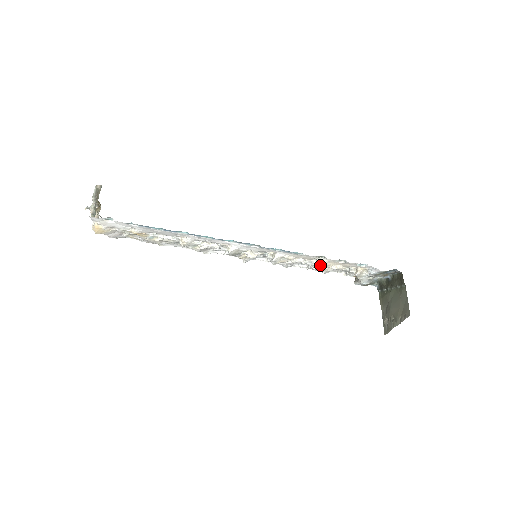
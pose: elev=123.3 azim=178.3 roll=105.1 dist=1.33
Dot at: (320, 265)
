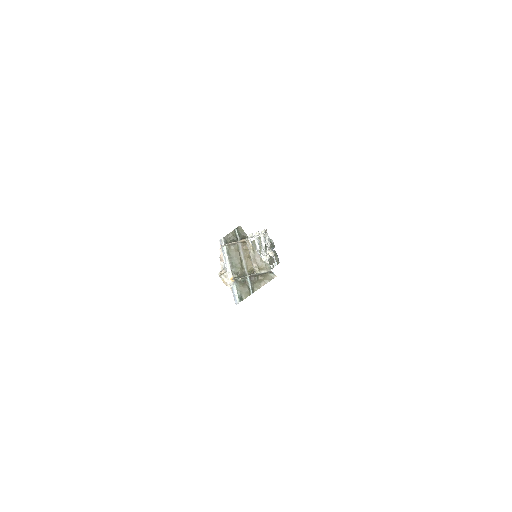
Dot at: (266, 262)
